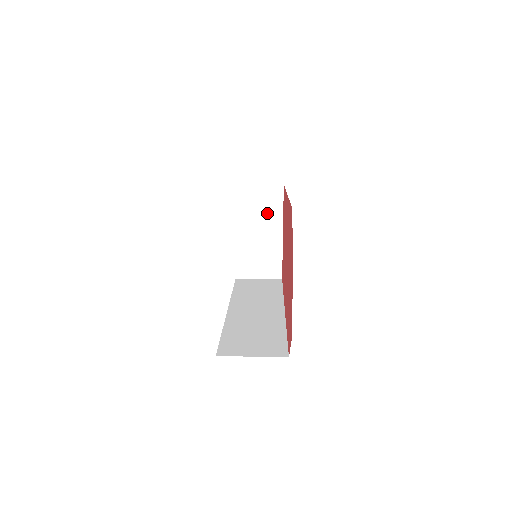
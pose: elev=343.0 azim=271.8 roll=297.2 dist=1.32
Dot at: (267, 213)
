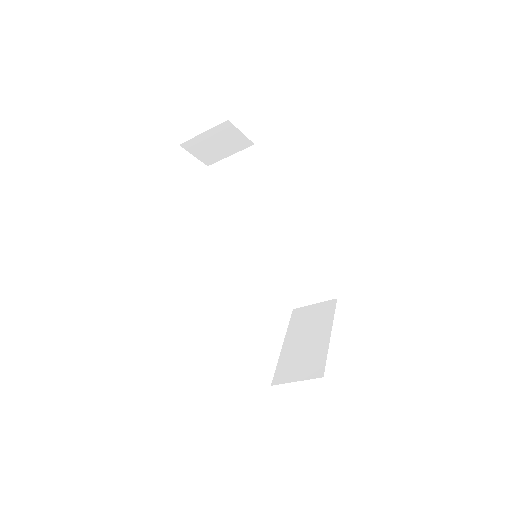
Dot at: (318, 322)
